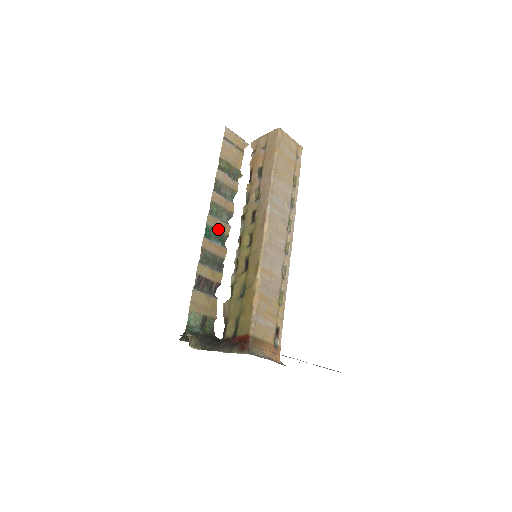
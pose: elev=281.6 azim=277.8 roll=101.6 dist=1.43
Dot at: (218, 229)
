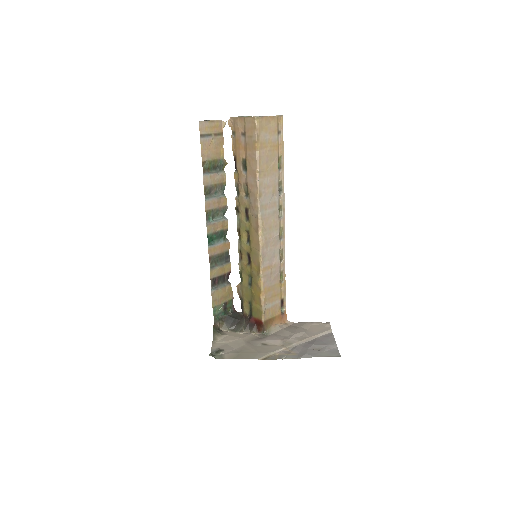
Dot at: (218, 231)
